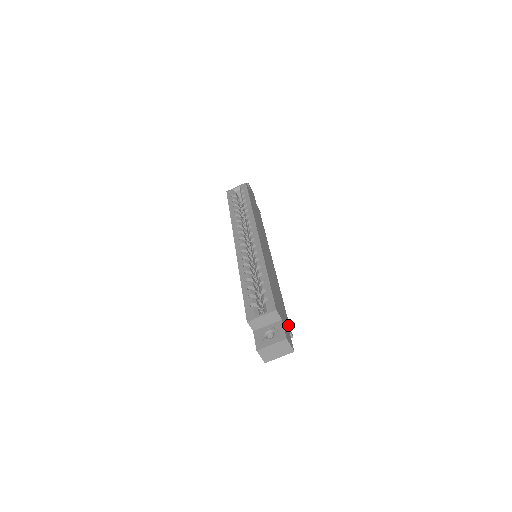
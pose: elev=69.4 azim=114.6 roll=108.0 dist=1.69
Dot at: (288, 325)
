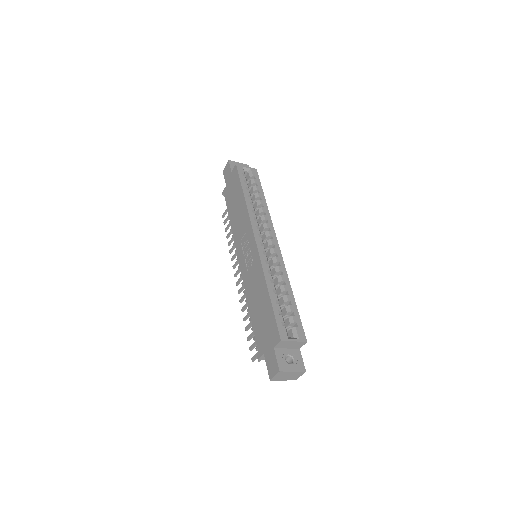
Dot at: occluded
